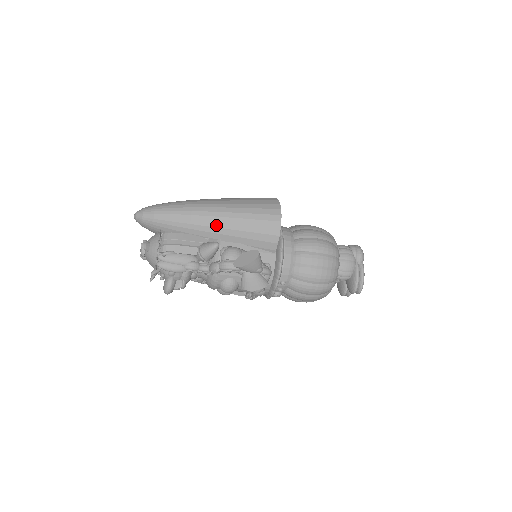
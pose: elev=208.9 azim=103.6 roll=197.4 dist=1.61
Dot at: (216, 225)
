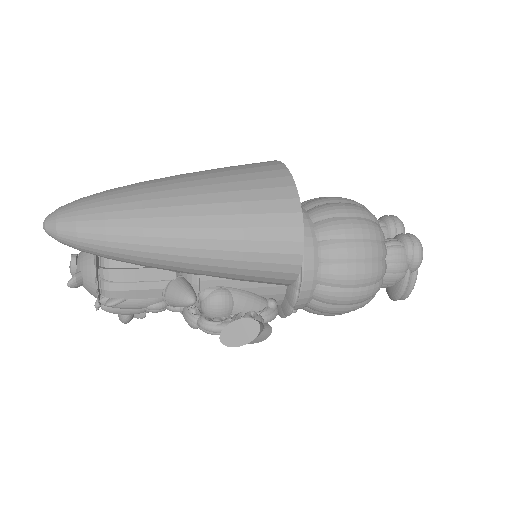
Dot at: (189, 267)
